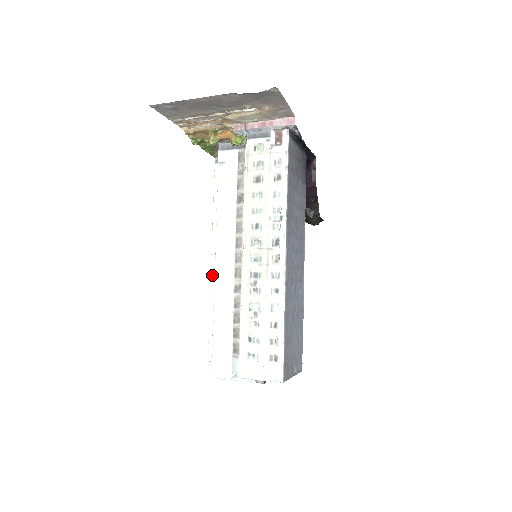
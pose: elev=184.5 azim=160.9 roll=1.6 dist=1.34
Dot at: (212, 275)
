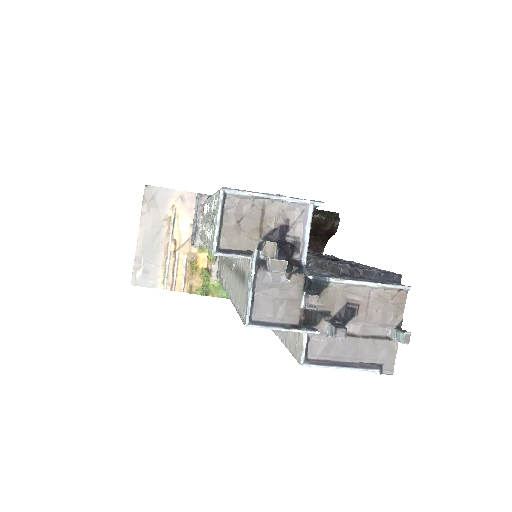
Dot at: occluded
